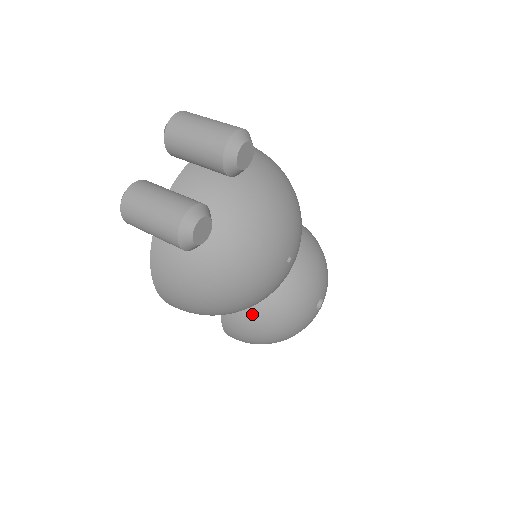
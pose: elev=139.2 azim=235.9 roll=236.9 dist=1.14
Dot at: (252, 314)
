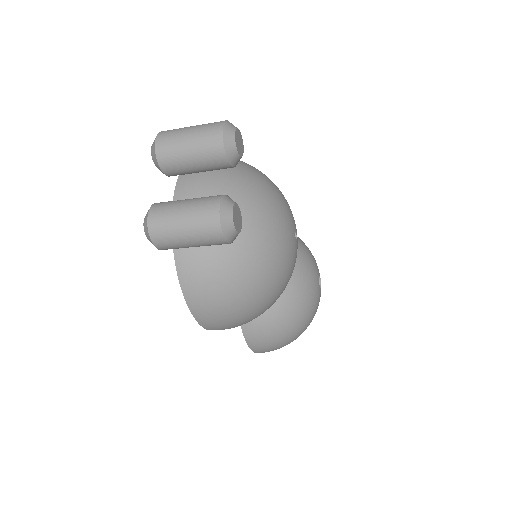
Dot at: (272, 315)
